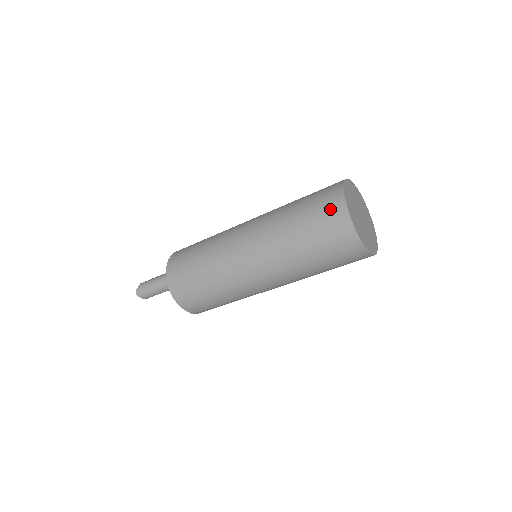
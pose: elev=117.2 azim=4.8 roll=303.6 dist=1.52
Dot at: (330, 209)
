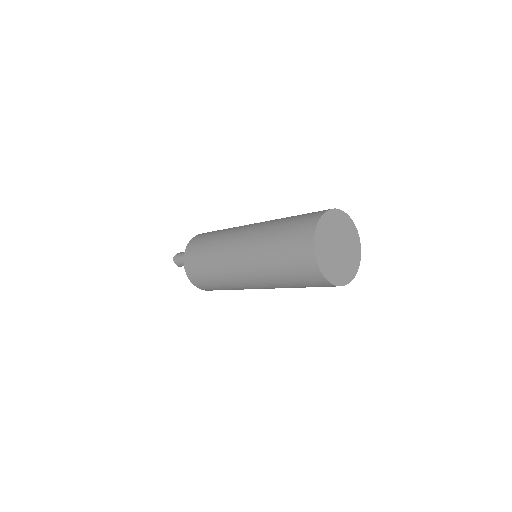
Dot at: (305, 225)
